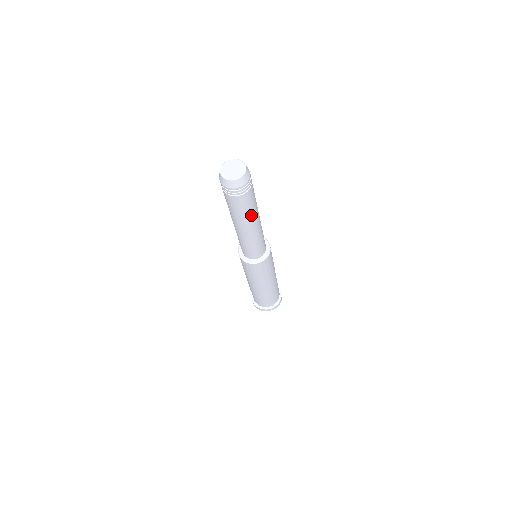
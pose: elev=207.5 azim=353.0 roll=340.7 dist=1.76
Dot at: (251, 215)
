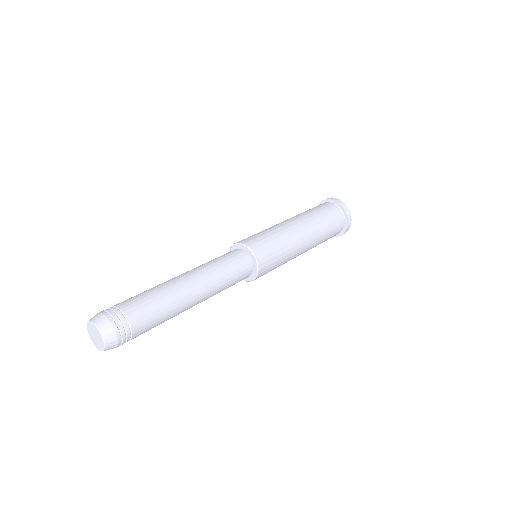
Dot at: (174, 311)
